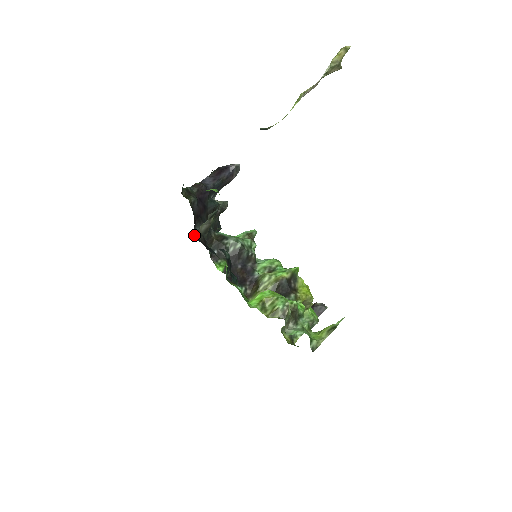
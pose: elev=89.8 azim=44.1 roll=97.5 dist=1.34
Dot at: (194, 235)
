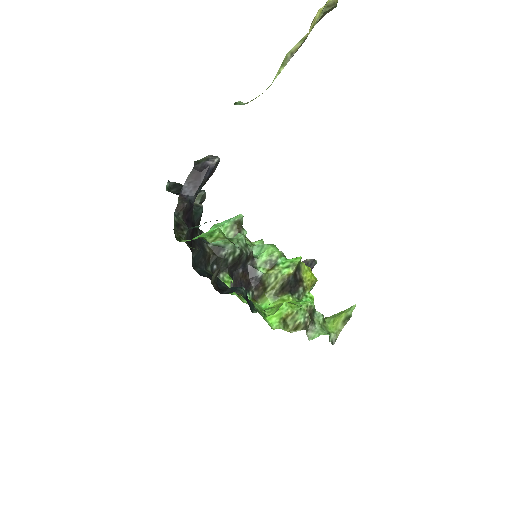
Dot at: (193, 265)
